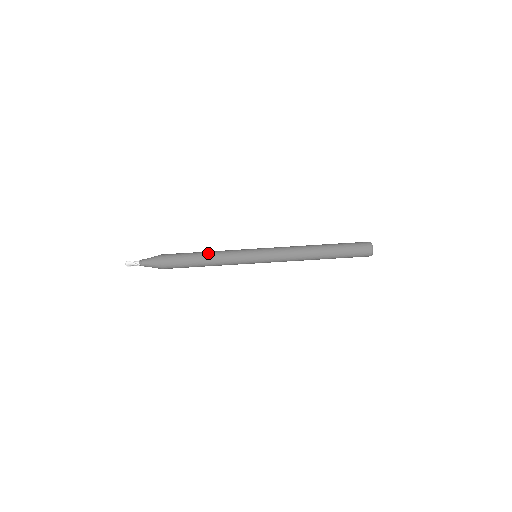
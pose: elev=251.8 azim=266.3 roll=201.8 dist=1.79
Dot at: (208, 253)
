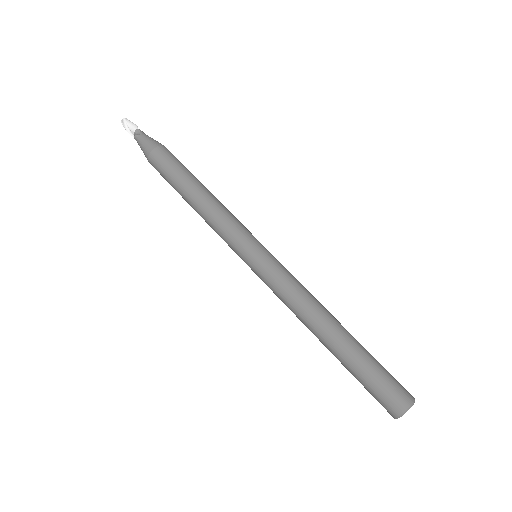
Dot at: occluded
